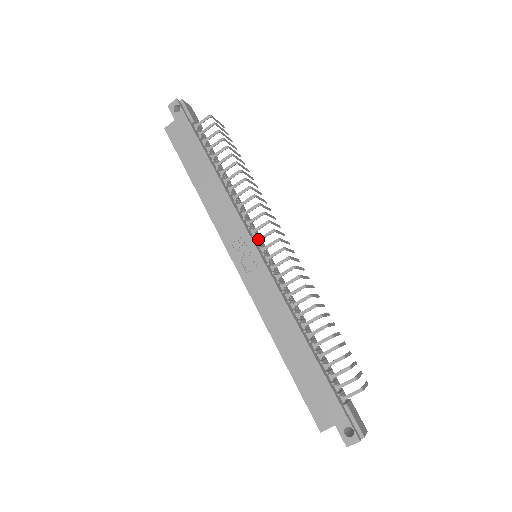
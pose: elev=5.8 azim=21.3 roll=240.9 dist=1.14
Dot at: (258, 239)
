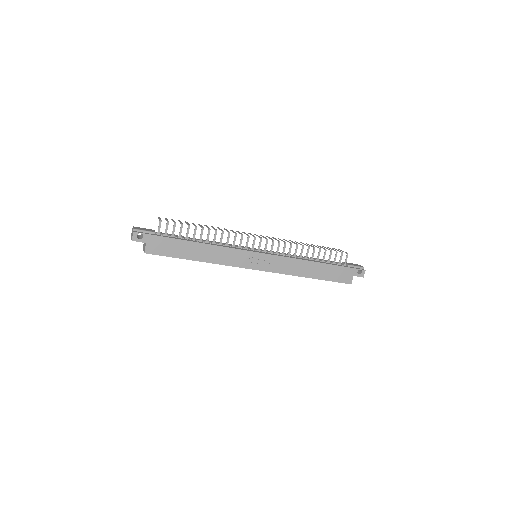
Dot at: (252, 248)
